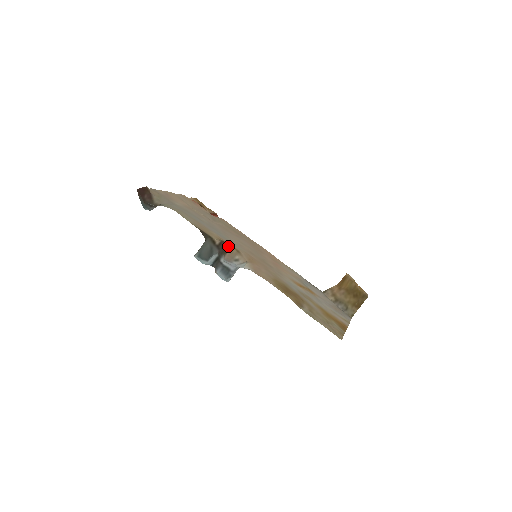
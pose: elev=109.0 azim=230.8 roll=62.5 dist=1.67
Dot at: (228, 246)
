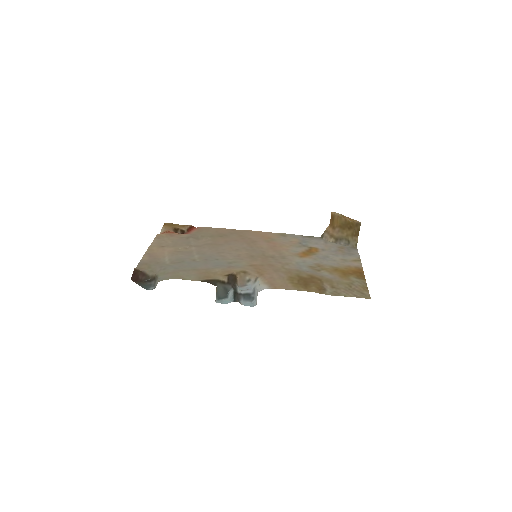
Dot at: (234, 274)
